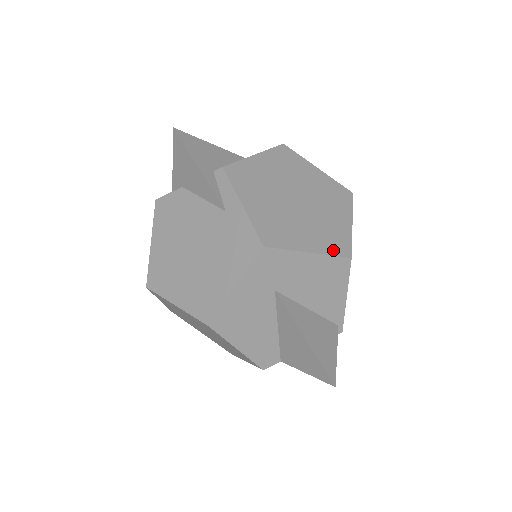
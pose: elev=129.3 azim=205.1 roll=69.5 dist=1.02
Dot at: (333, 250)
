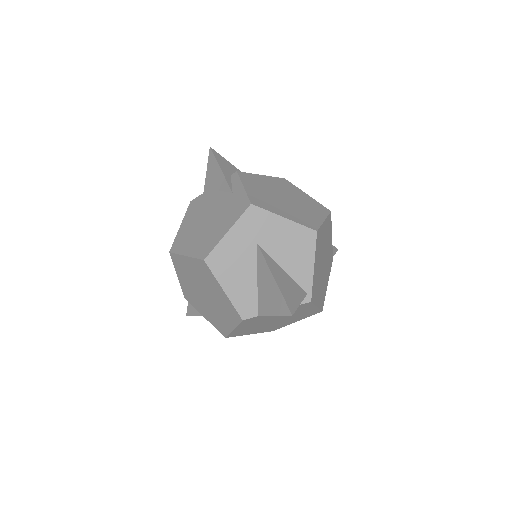
Dot at: (303, 223)
